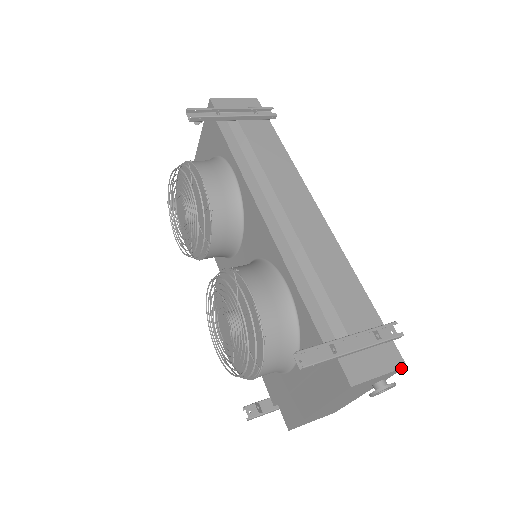
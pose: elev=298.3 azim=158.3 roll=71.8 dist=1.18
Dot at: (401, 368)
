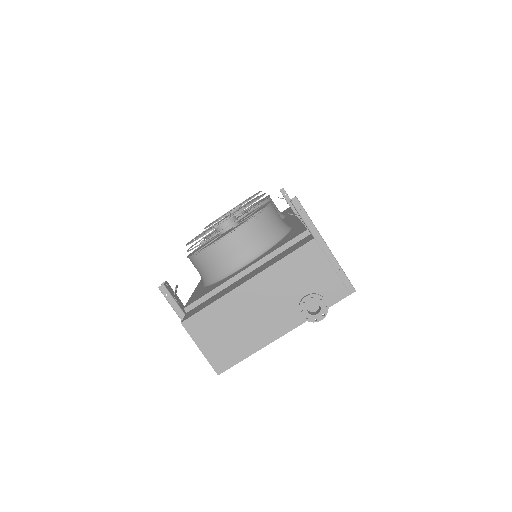
Dot at: (346, 289)
